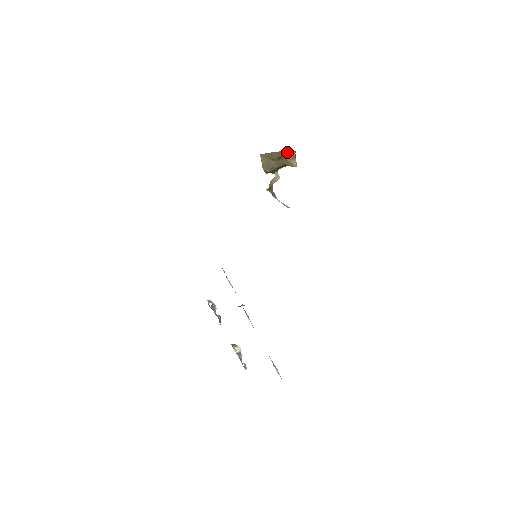
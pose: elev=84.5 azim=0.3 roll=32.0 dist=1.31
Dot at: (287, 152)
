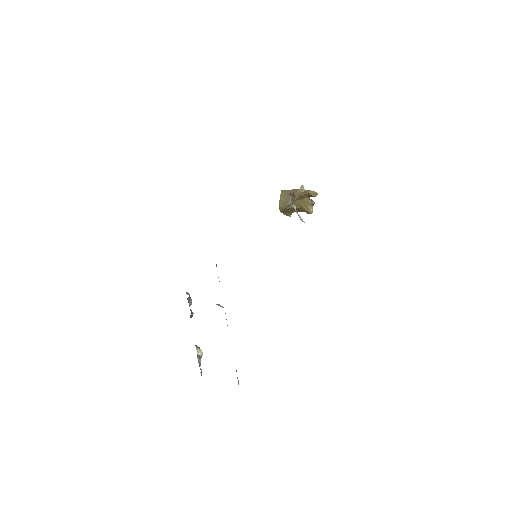
Dot at: (309, 192)
